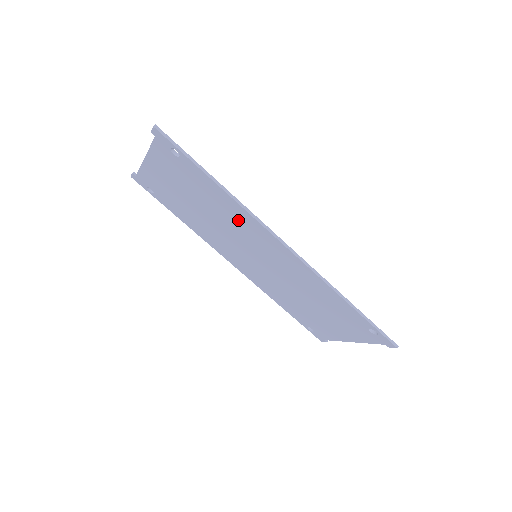
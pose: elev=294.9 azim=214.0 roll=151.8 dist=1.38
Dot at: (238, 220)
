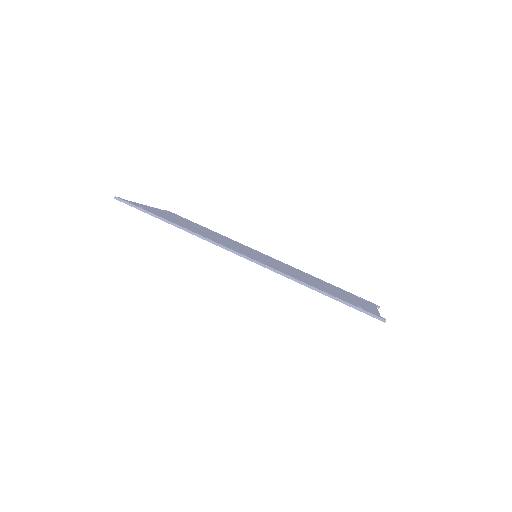
Dot at: occluded
